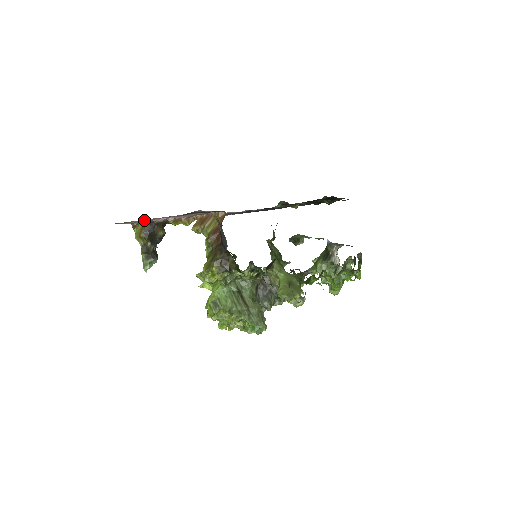
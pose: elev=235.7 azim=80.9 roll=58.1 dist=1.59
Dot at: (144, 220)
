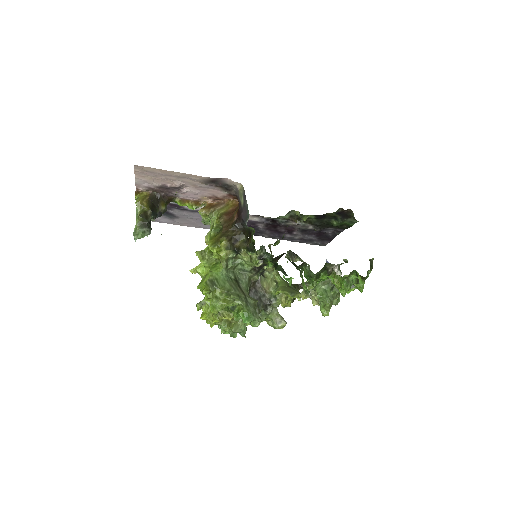
Dot at: (165, 174)
